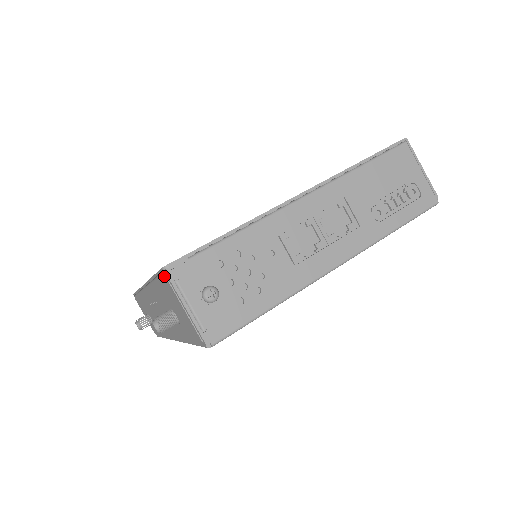
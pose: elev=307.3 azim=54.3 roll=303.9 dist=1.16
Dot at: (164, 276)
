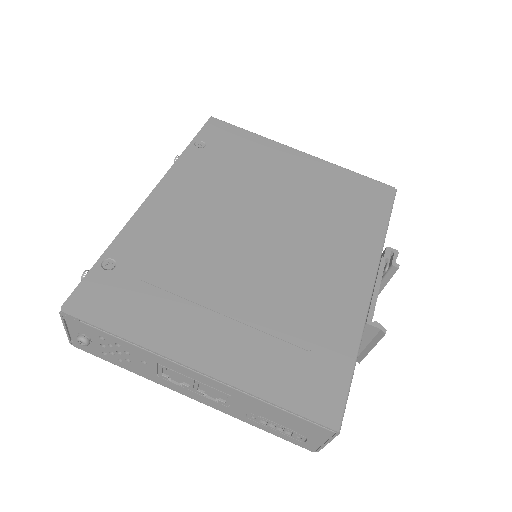
Dot at: (64, 306)
